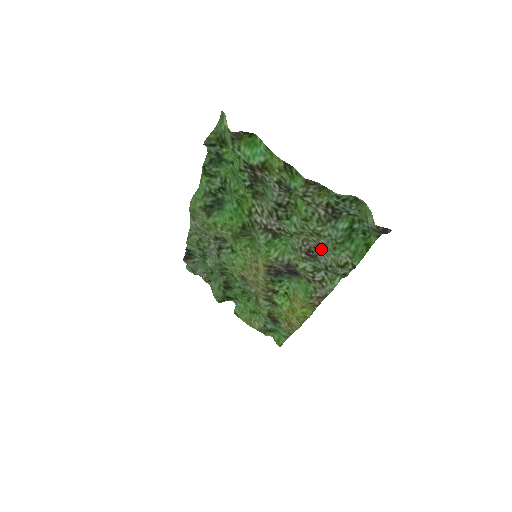
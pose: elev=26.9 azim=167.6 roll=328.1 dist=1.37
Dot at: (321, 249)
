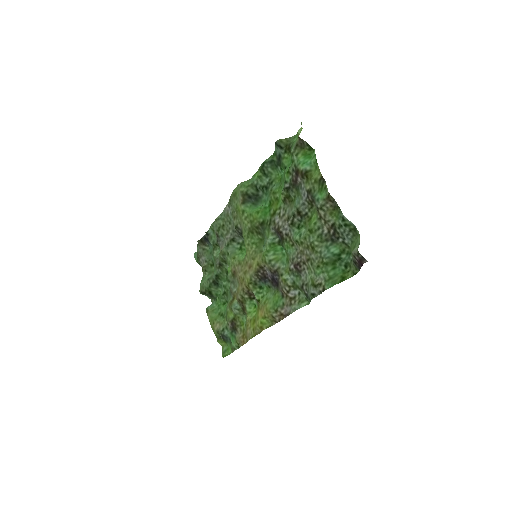
Dot at: (308, 265)
